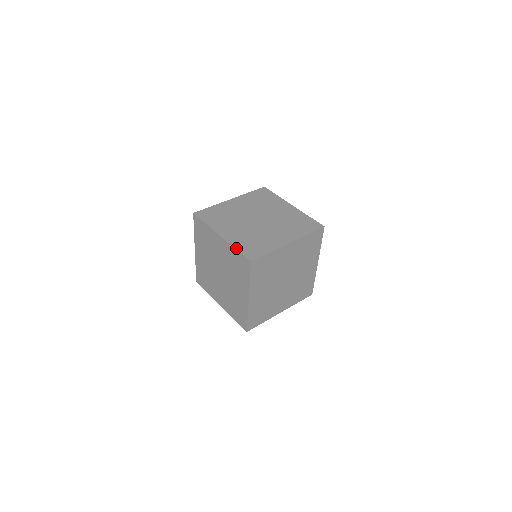
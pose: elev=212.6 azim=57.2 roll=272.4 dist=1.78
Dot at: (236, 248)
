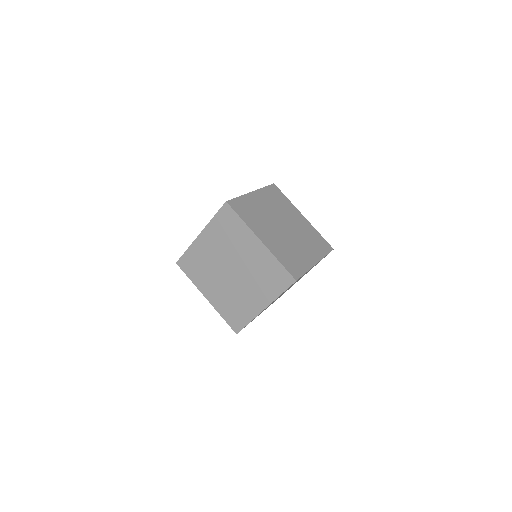
Dot at: (280, 261)
